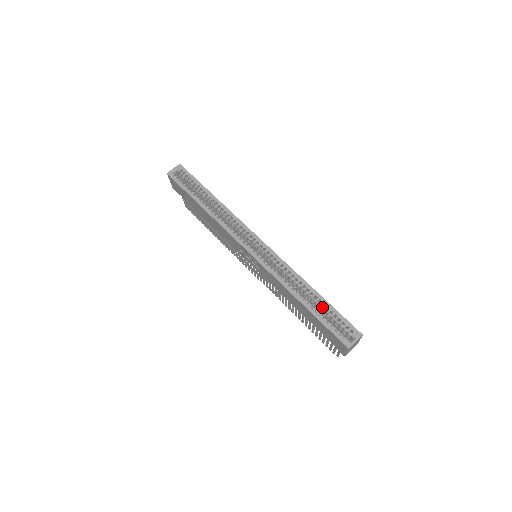
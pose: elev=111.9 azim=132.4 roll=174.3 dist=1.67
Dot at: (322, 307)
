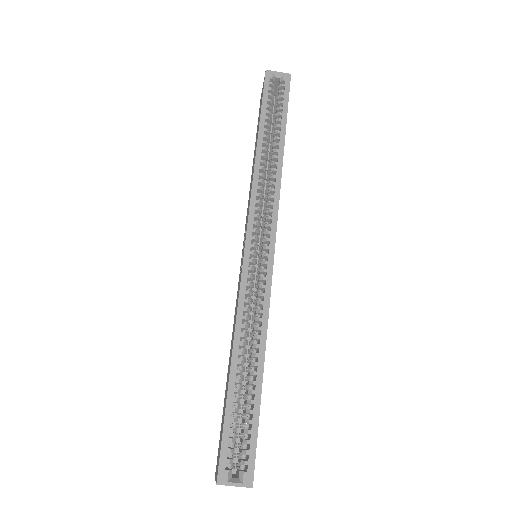
Dot at: (249, 397)
